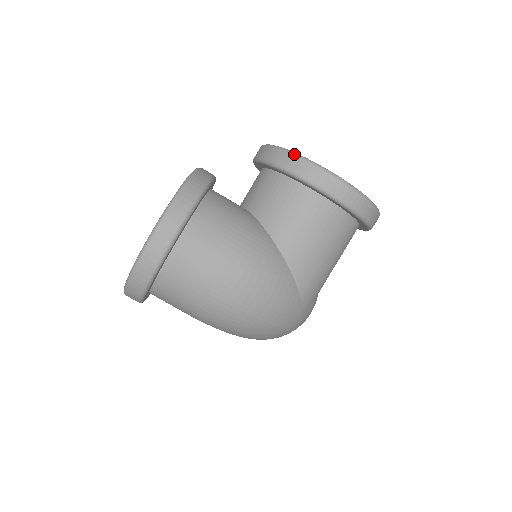
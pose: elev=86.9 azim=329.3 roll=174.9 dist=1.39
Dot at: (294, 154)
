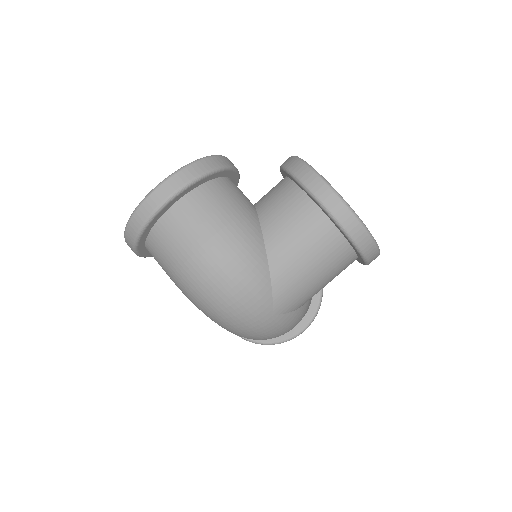
Dot at: (306, 164)
